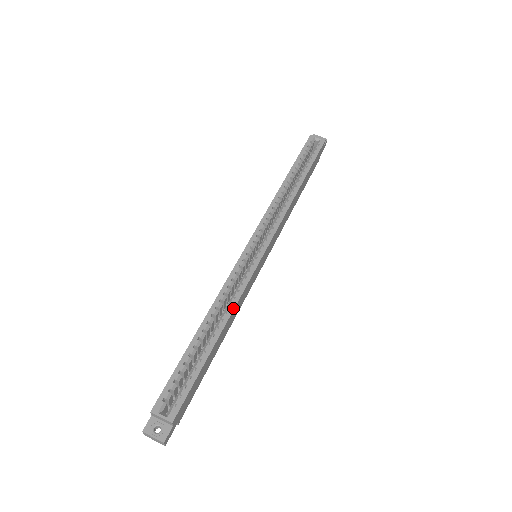
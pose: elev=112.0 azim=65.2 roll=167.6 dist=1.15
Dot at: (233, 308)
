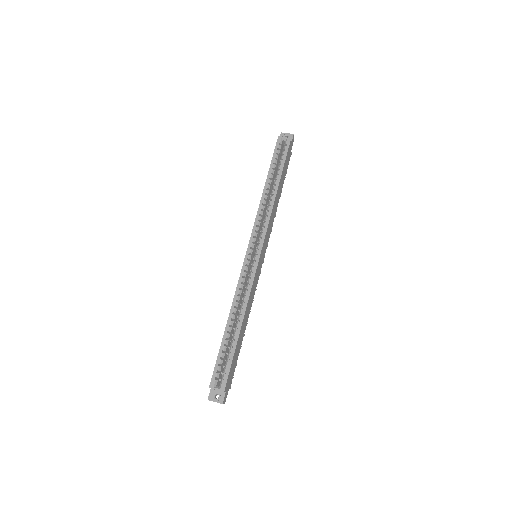
Dot at: (246, 304)
